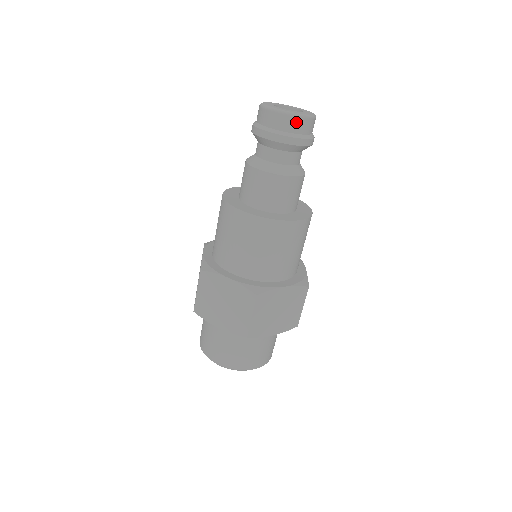
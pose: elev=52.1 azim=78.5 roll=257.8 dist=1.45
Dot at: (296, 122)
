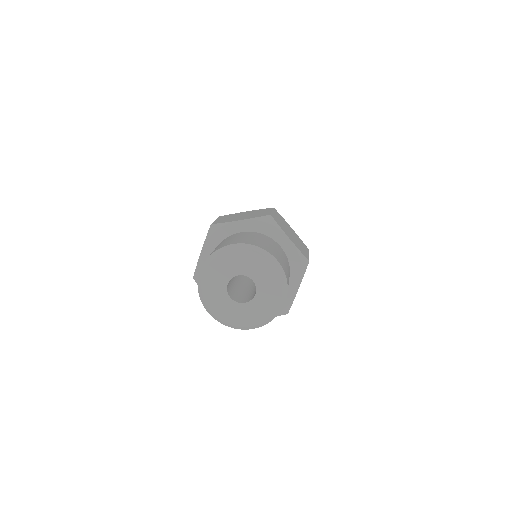
Dot at: occluded
